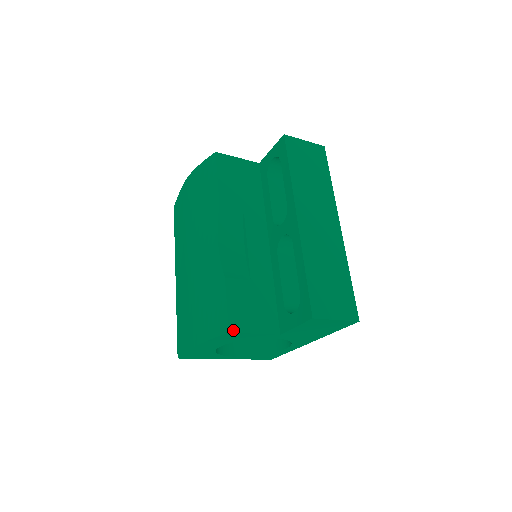
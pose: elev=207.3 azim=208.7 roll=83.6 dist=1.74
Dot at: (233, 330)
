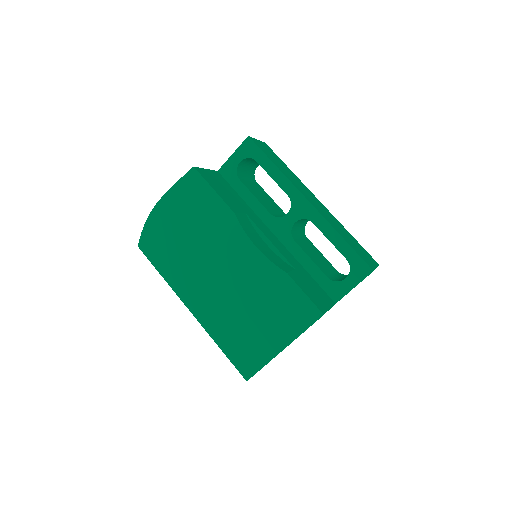
Dot at: (323, 312)
